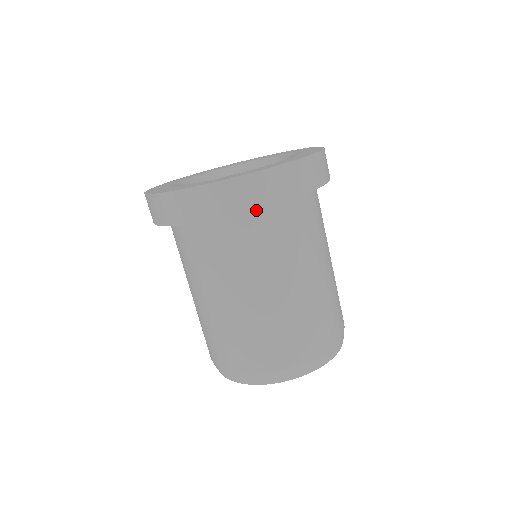
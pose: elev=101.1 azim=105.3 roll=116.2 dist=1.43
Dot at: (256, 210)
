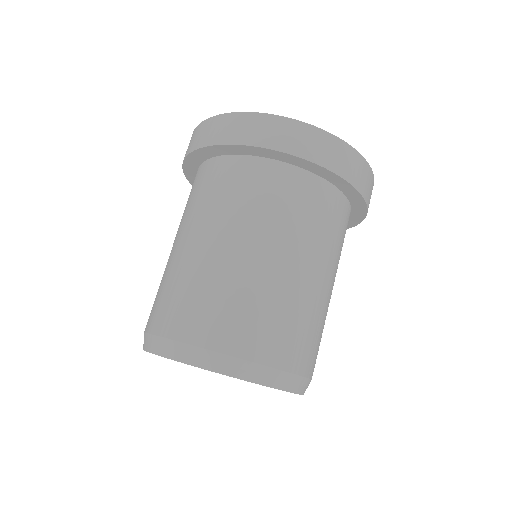
Dot at: (292, 168)
